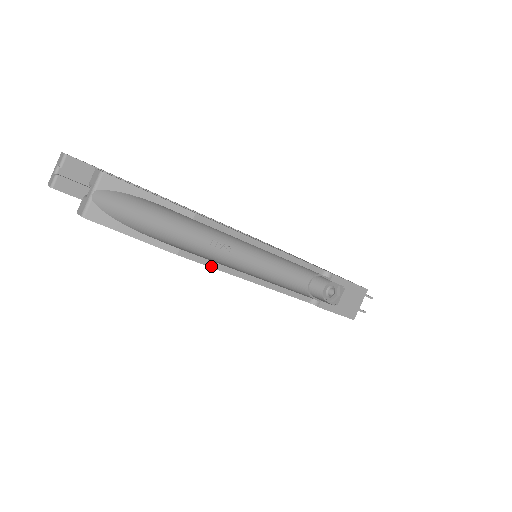
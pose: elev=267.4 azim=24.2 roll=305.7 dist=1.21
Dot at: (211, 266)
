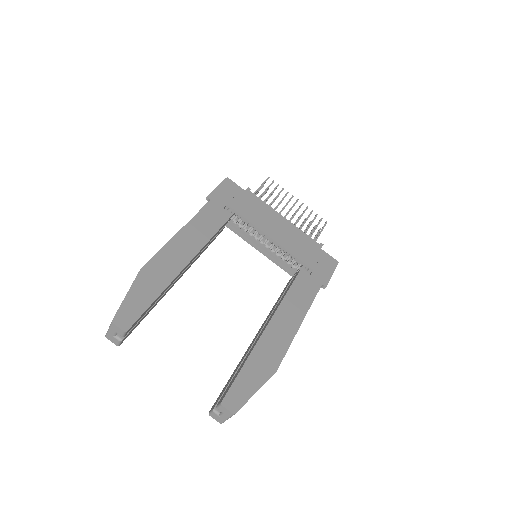
Dot at: occluded
